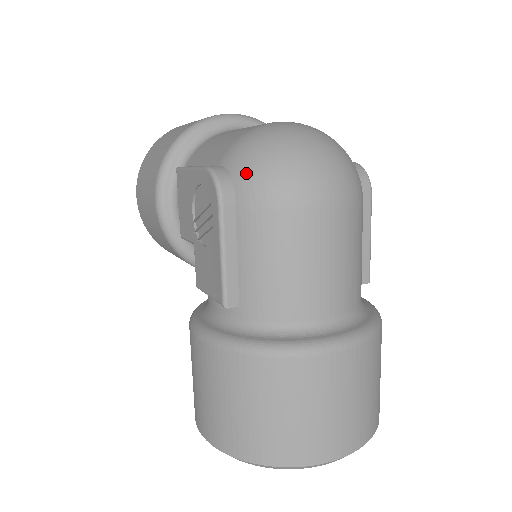
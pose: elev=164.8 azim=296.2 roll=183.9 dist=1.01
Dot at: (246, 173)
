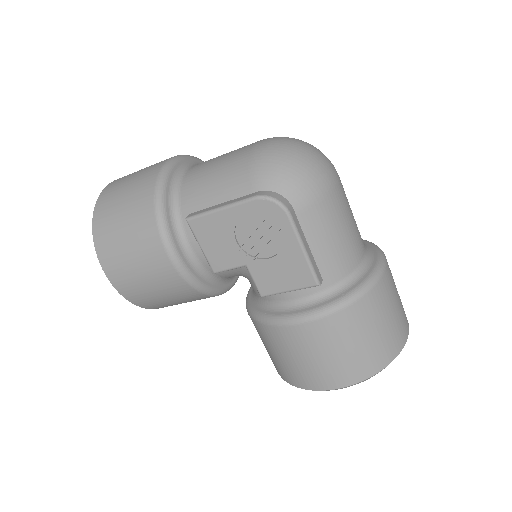
Dot at: (290, 185)
